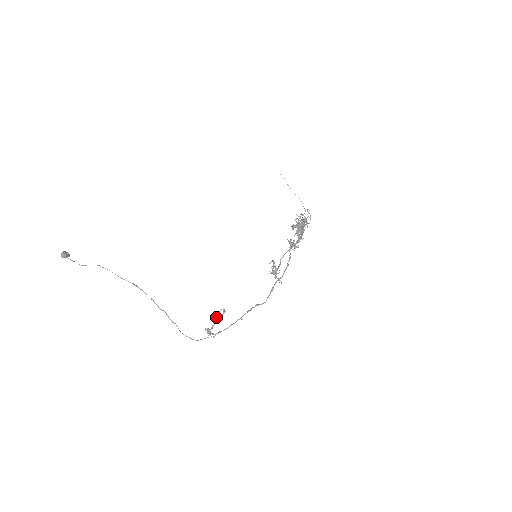
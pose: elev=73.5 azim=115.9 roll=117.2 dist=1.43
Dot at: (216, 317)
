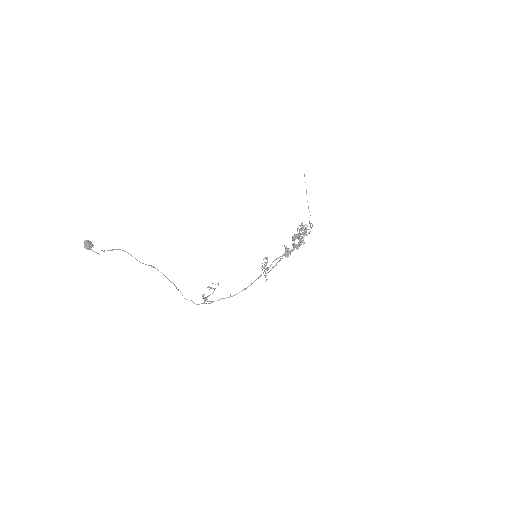
Dot at: occluded
